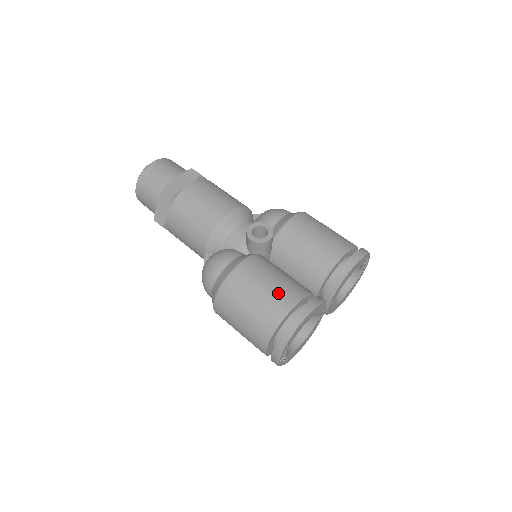
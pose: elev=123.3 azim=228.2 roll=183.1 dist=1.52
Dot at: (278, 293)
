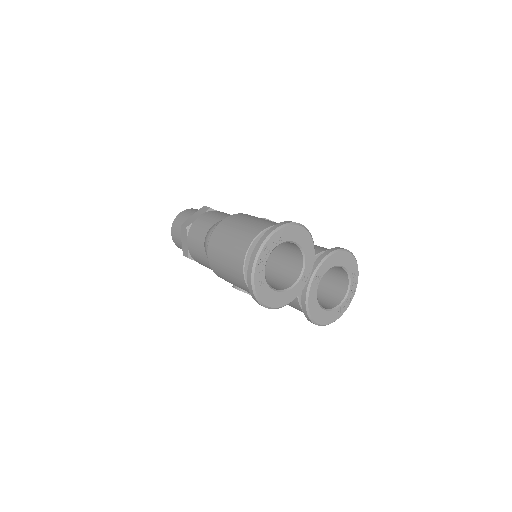
Dot at: occluded
